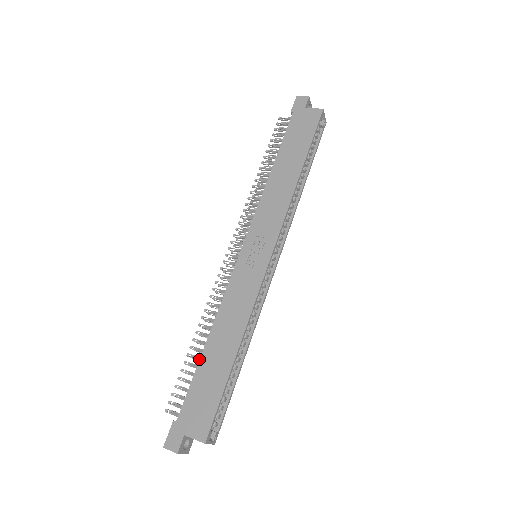
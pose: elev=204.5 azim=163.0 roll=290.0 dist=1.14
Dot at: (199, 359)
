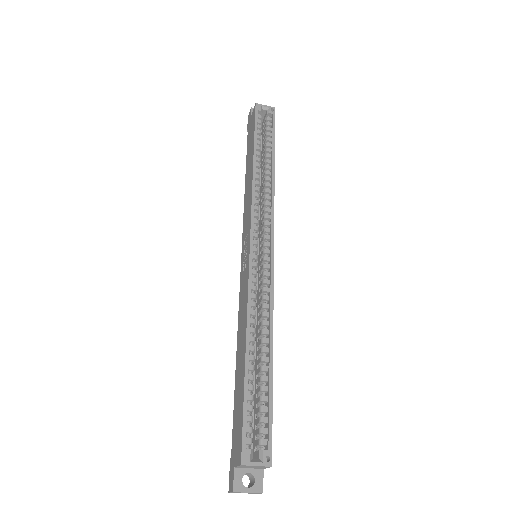
Dot at: occluded
